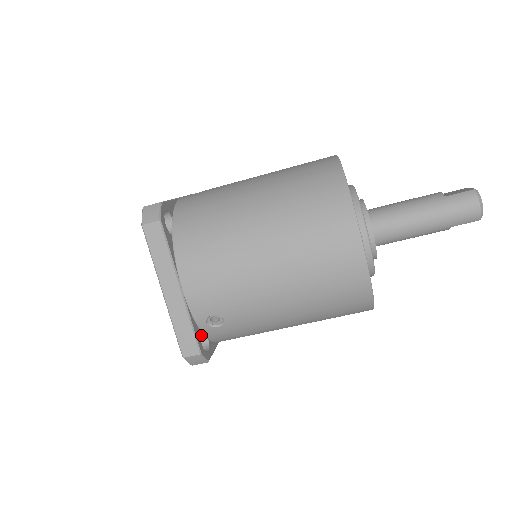
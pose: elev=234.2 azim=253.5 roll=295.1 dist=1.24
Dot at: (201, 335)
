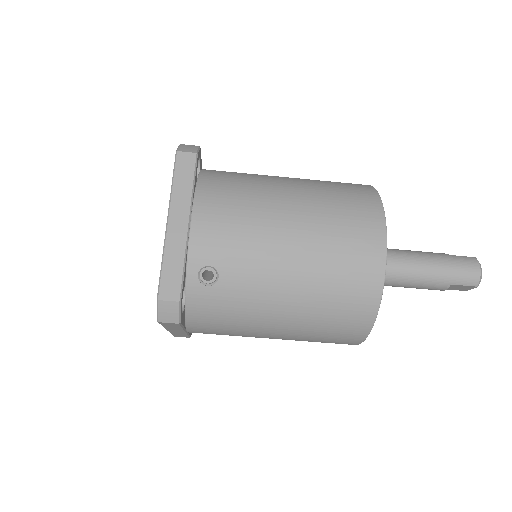
Dot at: occluded
